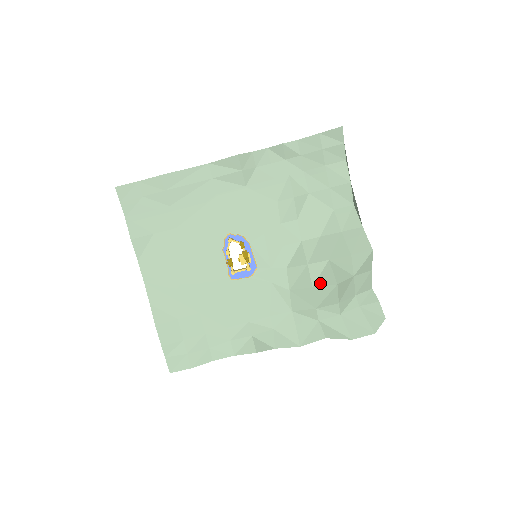
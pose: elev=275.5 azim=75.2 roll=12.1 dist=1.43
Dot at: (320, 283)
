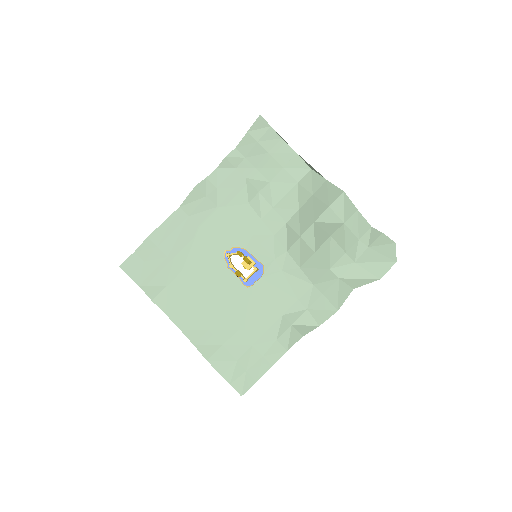
Dot at: (318, 245)
